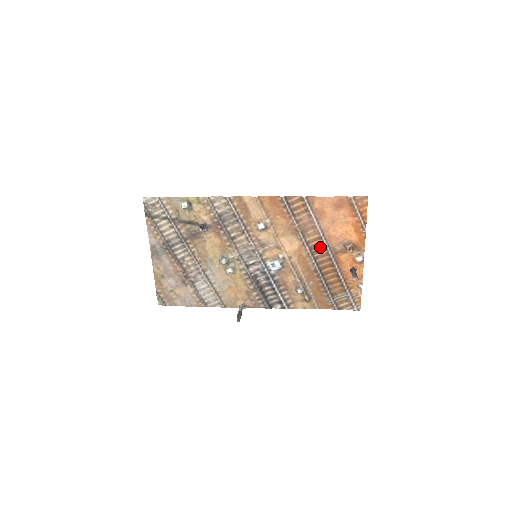
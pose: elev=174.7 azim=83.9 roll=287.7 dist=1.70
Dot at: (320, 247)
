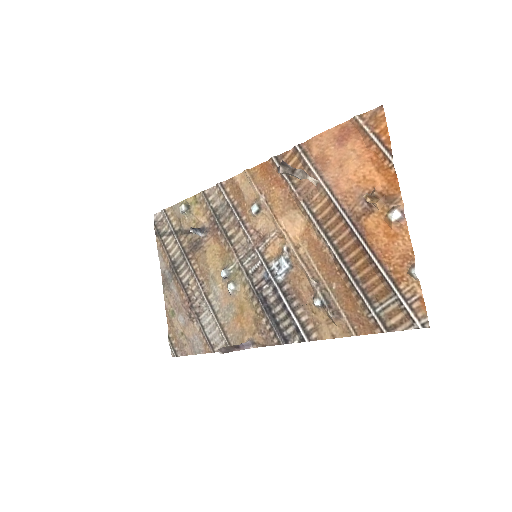
Dot at: (334, 217)
